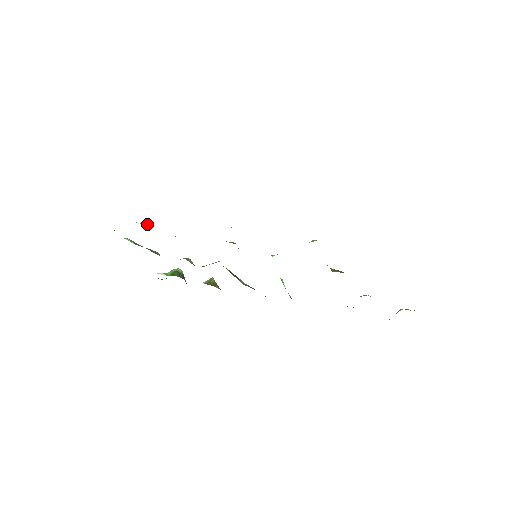
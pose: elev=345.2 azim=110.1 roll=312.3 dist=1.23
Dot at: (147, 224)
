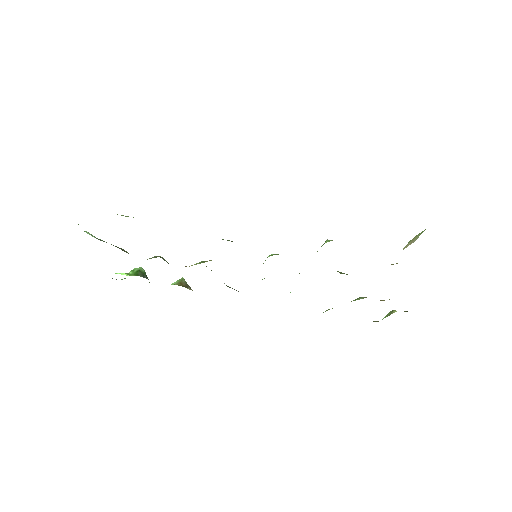
Dot at: (127, 216)
